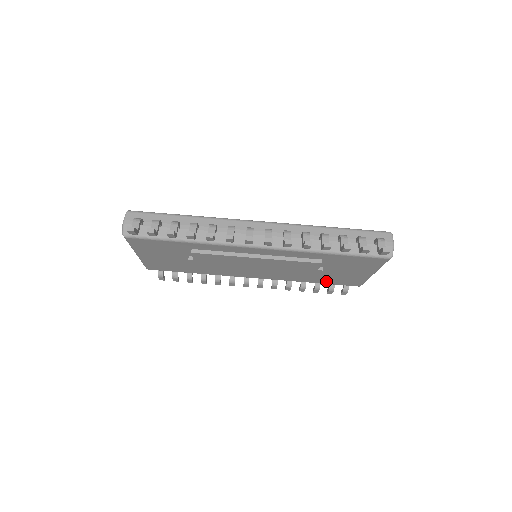
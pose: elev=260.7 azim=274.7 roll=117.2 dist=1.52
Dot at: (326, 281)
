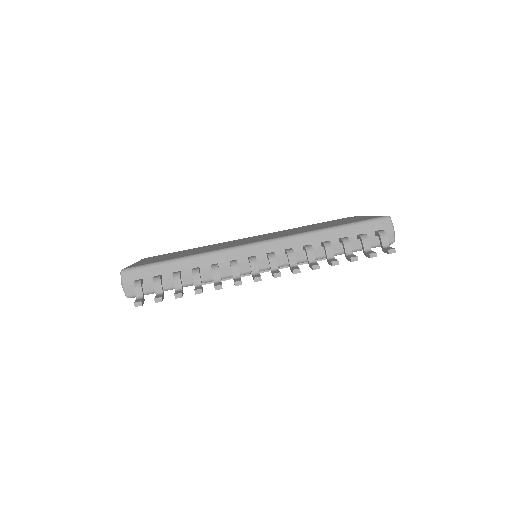
Dot at: occluded
